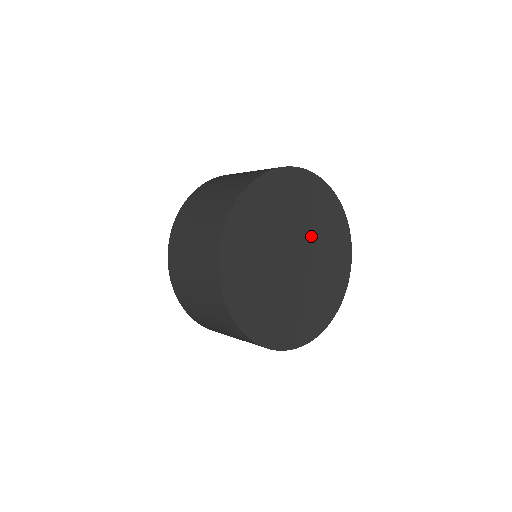
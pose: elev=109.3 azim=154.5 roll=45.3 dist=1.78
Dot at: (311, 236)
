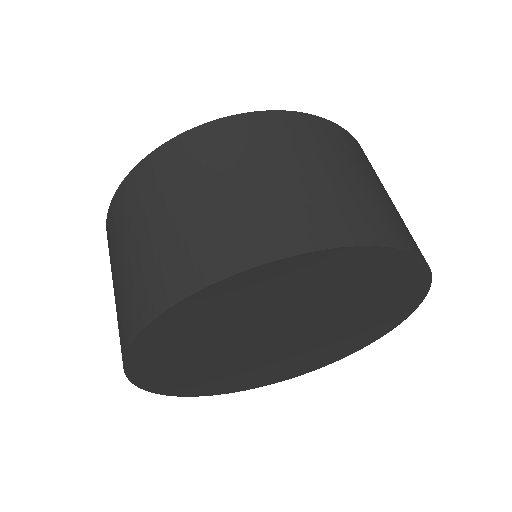
Dot at: (334, 327)
